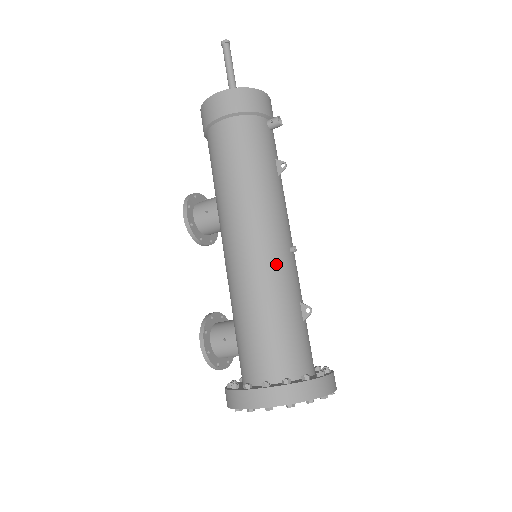
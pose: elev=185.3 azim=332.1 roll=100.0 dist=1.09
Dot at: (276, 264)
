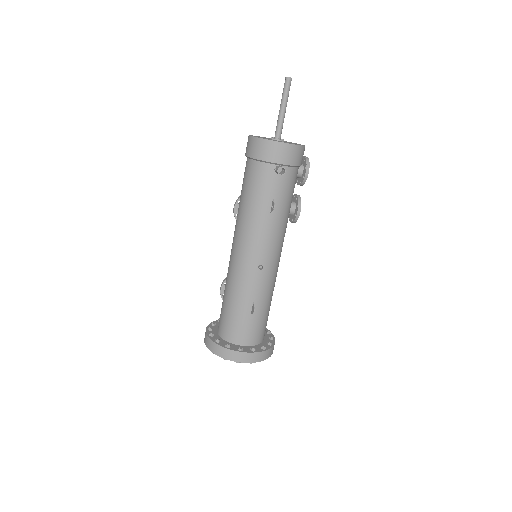
Dot at: (241, 273)
